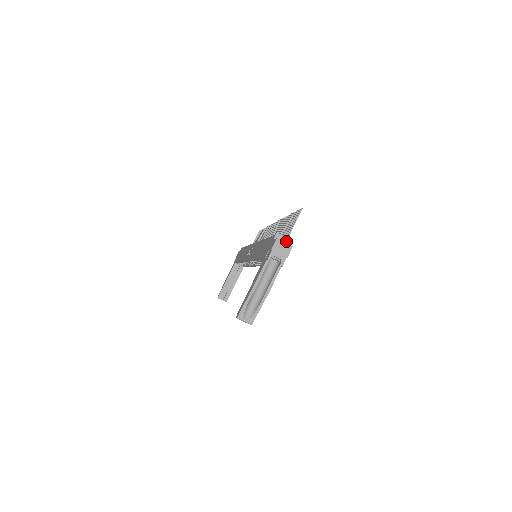
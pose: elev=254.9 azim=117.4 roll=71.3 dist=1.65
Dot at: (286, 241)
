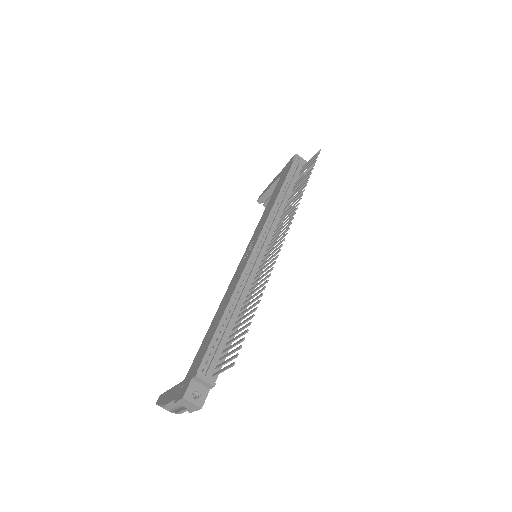
Dot at: (207, 385)
